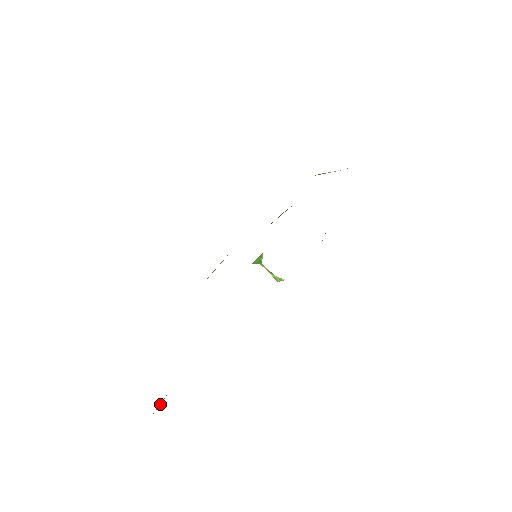
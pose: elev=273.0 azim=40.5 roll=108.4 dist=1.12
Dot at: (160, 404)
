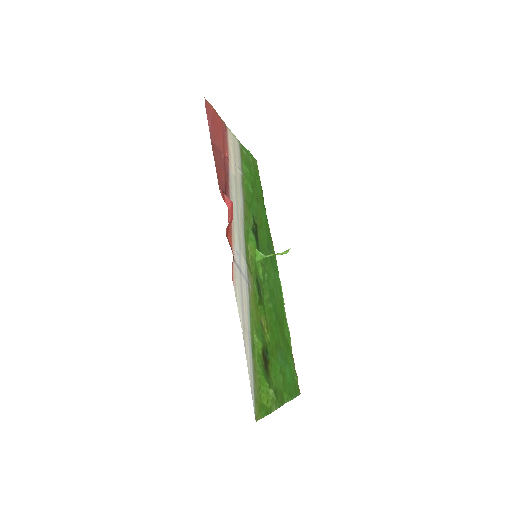
Dot at: (268, 391)
